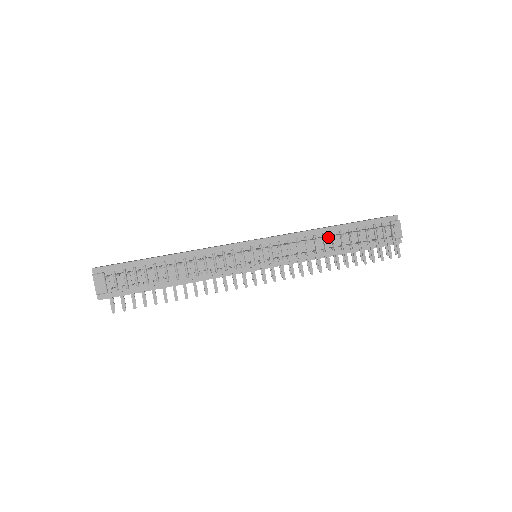
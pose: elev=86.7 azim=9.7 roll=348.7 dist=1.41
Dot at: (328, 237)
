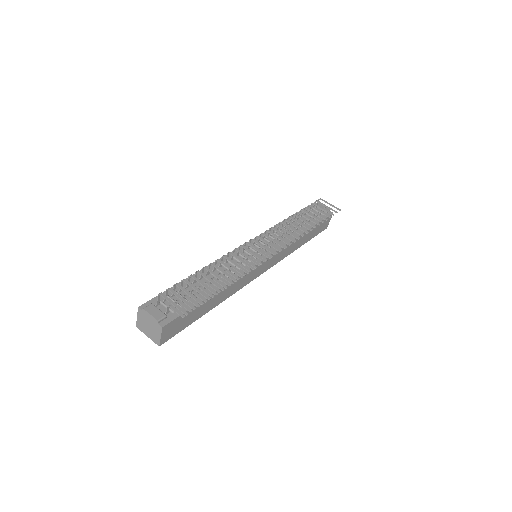
Dot at: (290, 225)
